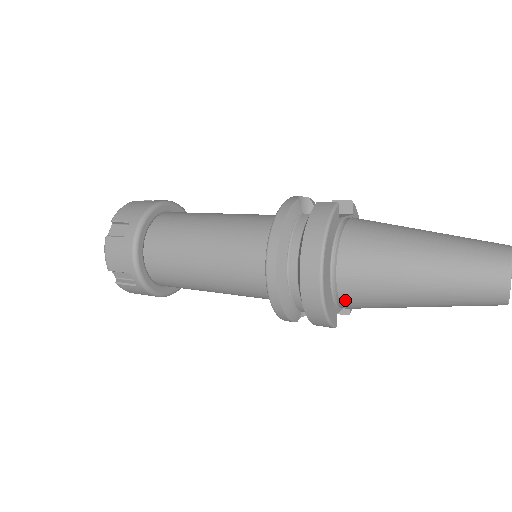
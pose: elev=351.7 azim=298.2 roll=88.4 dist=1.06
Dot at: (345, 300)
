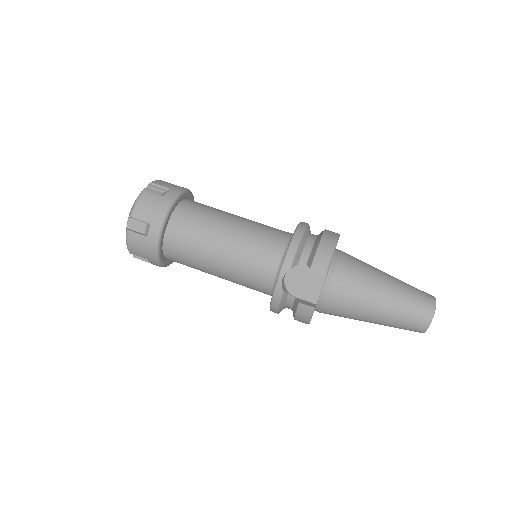
Dot at: occluded
